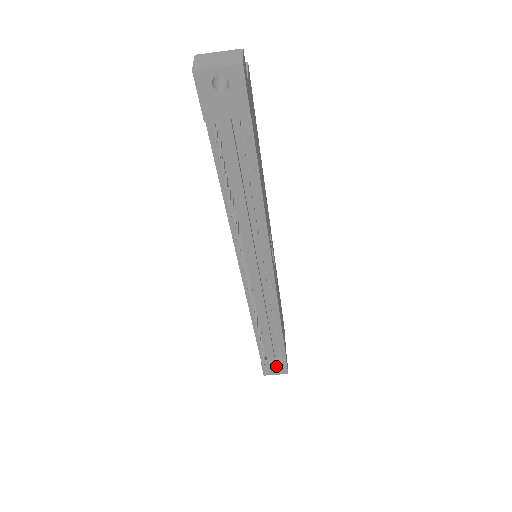
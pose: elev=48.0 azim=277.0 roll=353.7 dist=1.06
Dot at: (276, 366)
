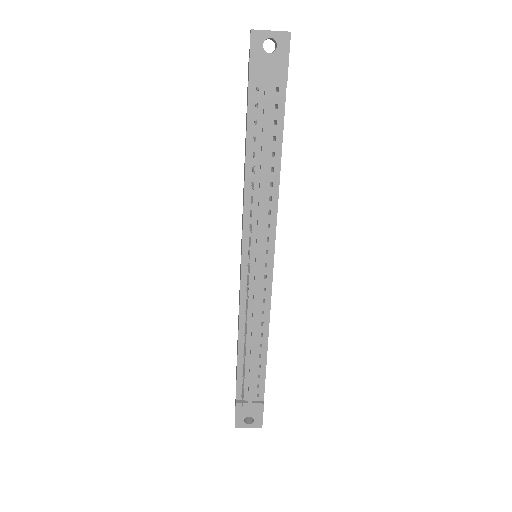
Dot at: (251, 412)
